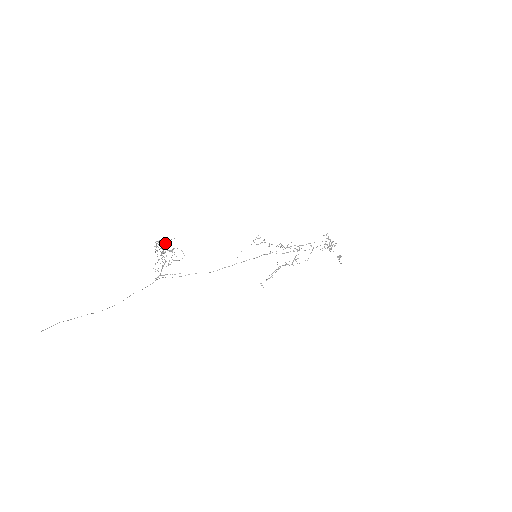
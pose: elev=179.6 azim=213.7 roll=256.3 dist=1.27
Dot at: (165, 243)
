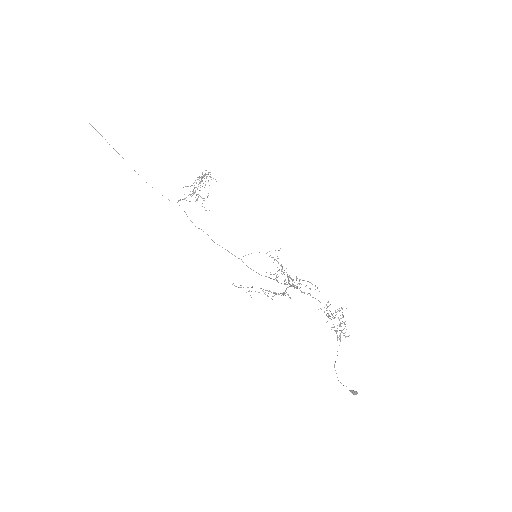
Dot at: (207, 174)
